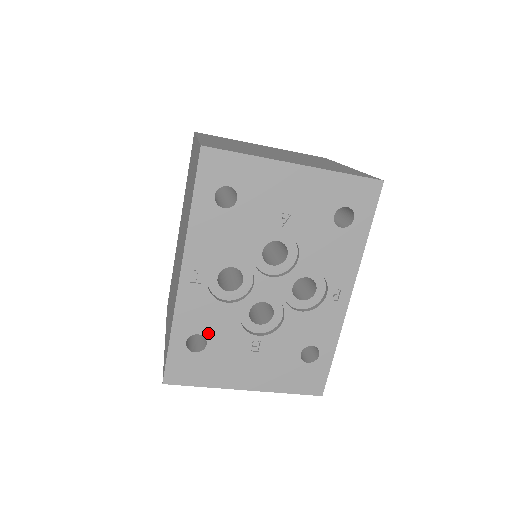
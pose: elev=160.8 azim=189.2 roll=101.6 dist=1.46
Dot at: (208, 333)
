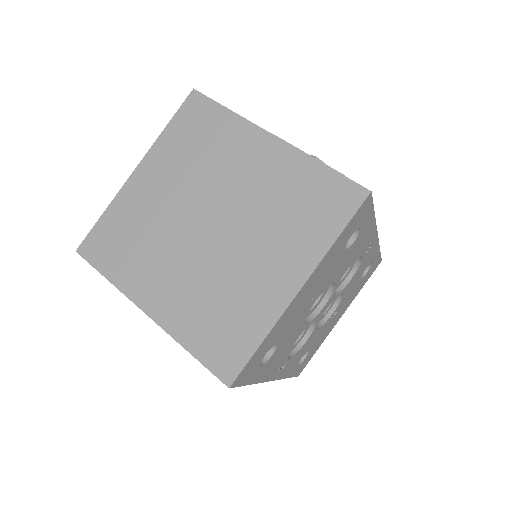
Dot at: (306, 351)
